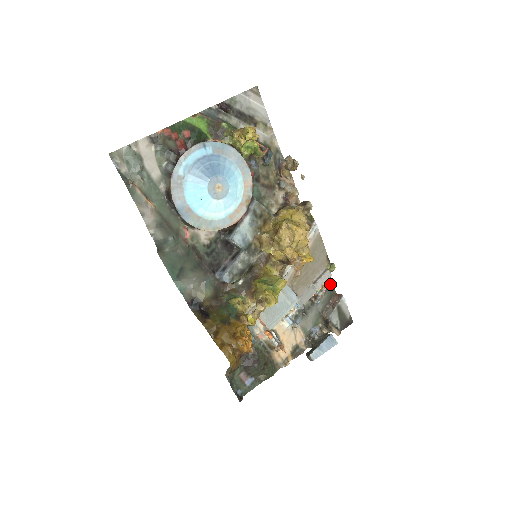
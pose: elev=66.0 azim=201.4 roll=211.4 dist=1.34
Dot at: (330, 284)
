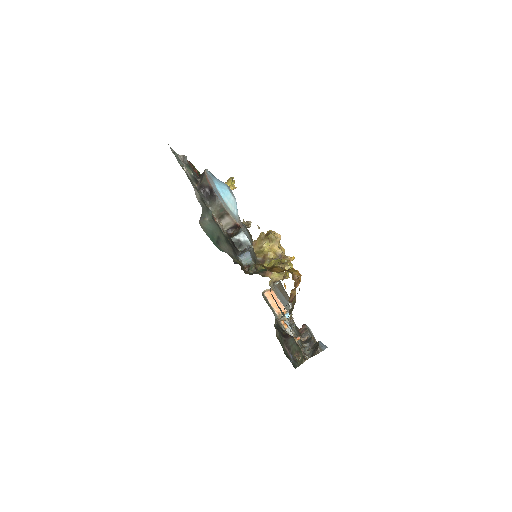
Dot at: occluded
